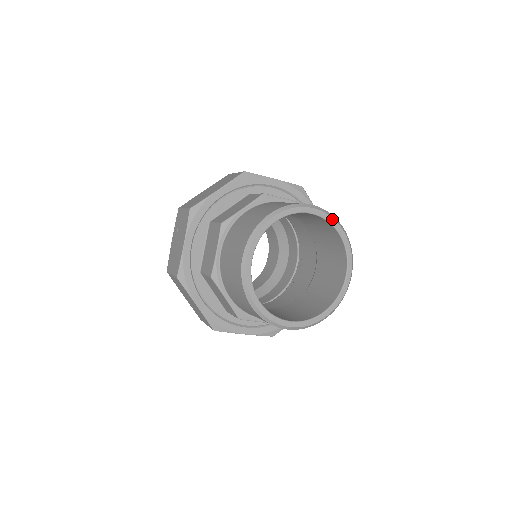
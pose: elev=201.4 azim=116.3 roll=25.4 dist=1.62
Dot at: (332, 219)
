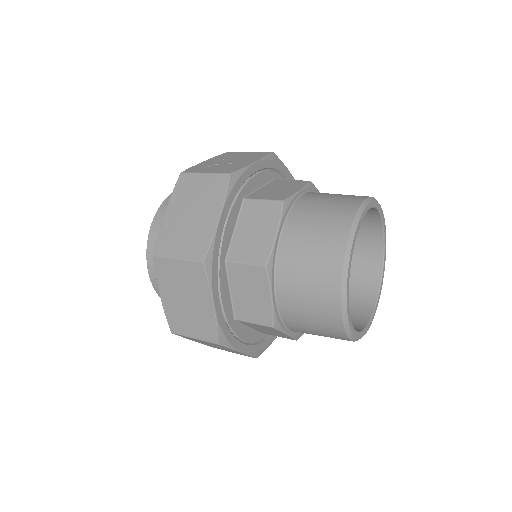
Dot at: (384, 267)
